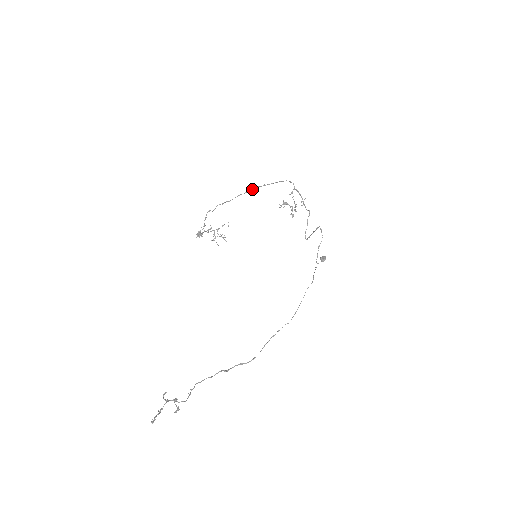
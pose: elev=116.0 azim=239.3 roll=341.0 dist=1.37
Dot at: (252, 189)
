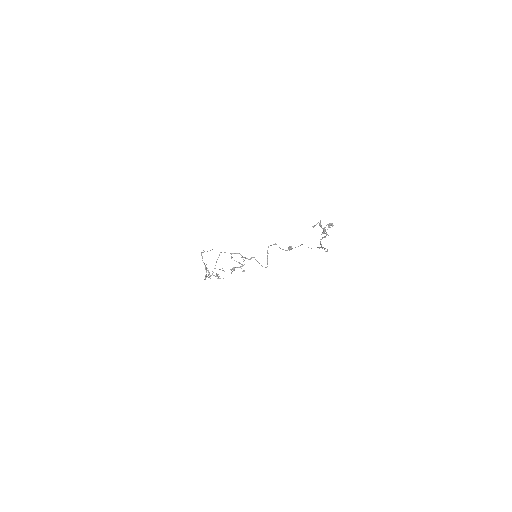
Dot at: occluded
